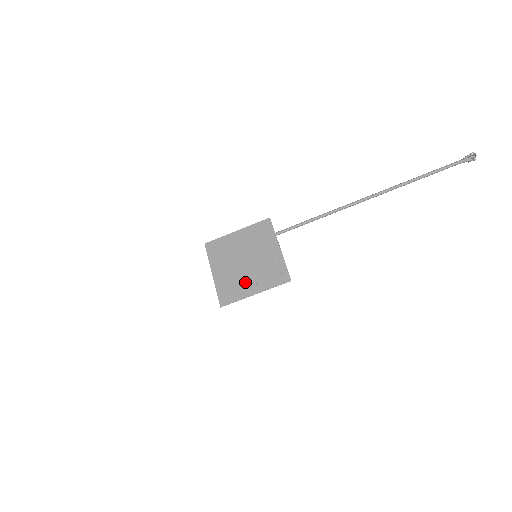
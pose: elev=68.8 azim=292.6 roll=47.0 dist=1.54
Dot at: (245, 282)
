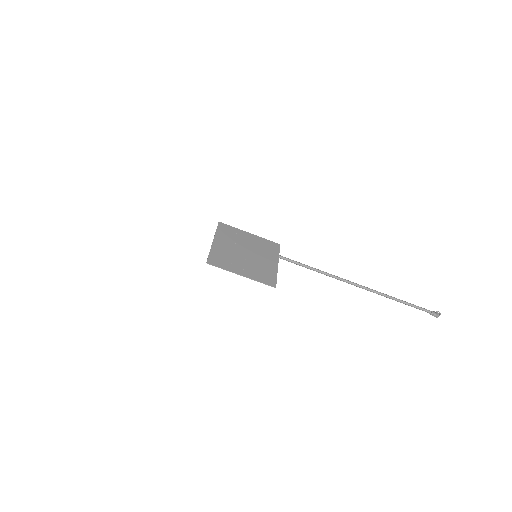
Dot at: (238, 263)
